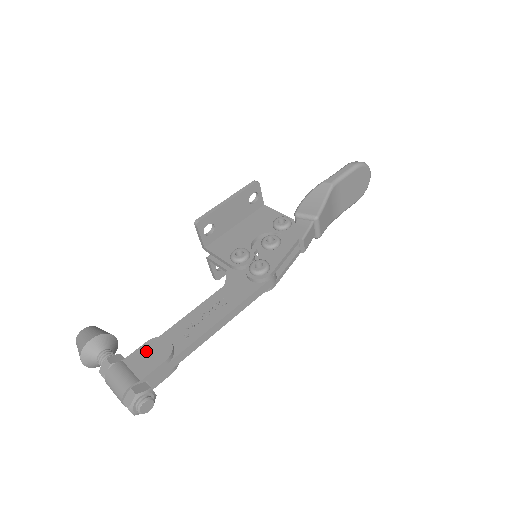
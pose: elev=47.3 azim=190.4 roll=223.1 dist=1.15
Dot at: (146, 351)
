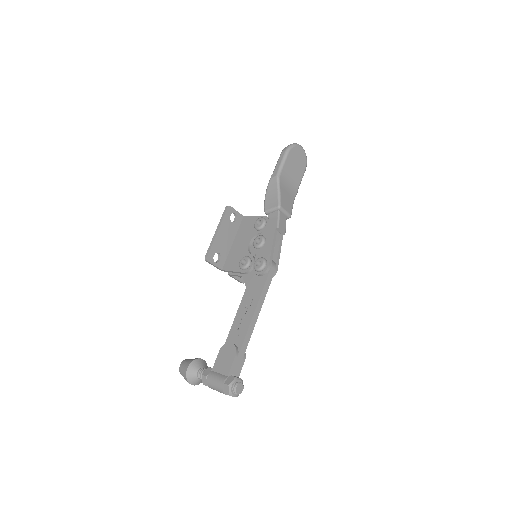
Dot at: (222, 357)
